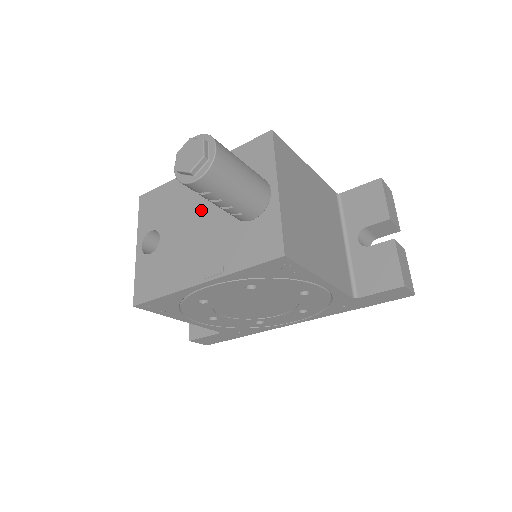
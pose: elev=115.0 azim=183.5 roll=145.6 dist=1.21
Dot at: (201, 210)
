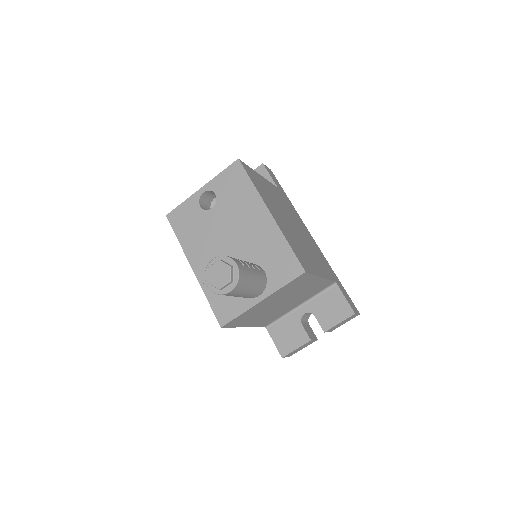
Dot at: (237, 237)
